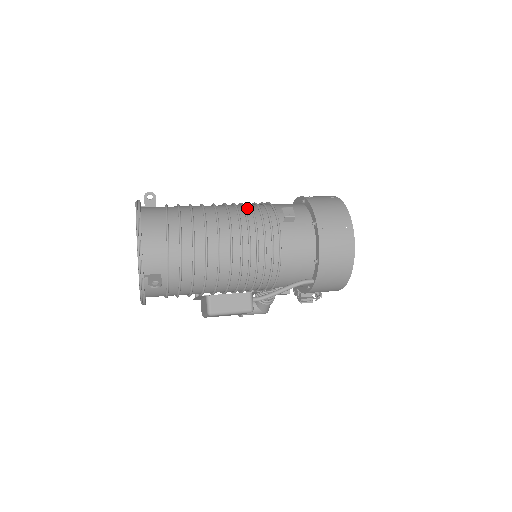
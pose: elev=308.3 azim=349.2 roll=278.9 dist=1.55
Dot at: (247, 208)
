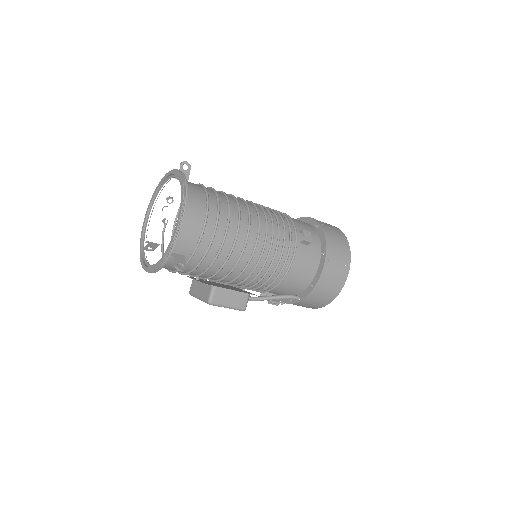
Dot at: (273, 217)
